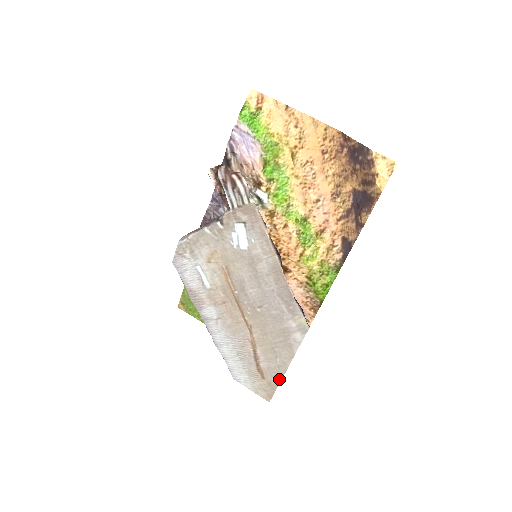
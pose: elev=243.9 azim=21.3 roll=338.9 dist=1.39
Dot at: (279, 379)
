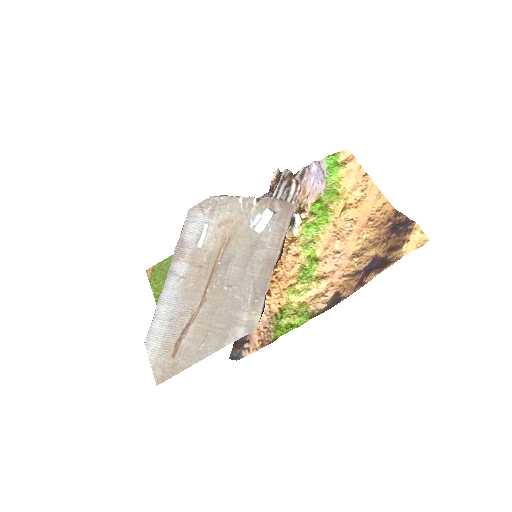
Dot at: (187, 365)
